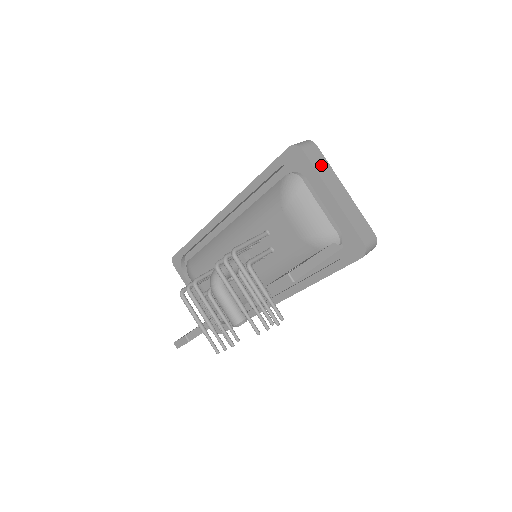
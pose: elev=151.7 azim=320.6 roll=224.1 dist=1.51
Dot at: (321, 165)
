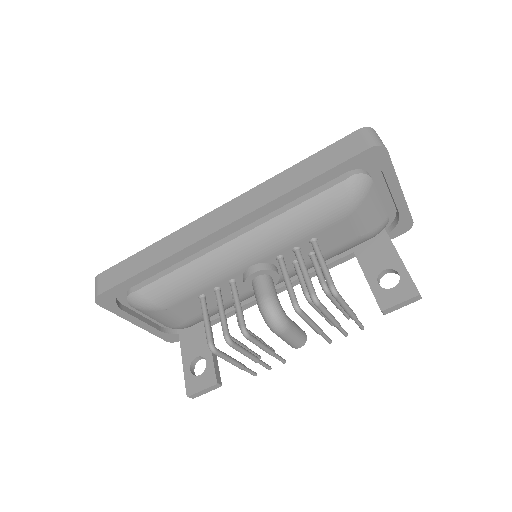
Dot at: occluded
